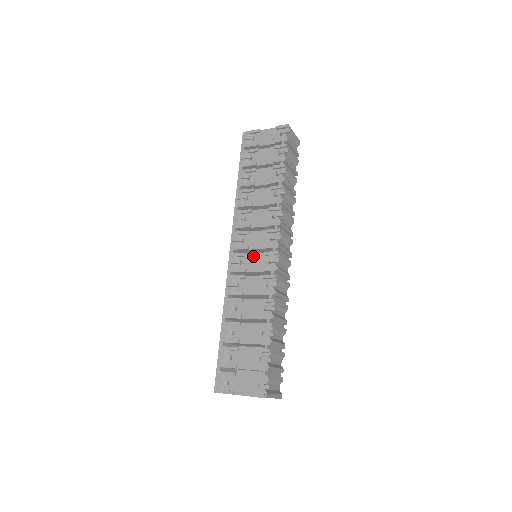
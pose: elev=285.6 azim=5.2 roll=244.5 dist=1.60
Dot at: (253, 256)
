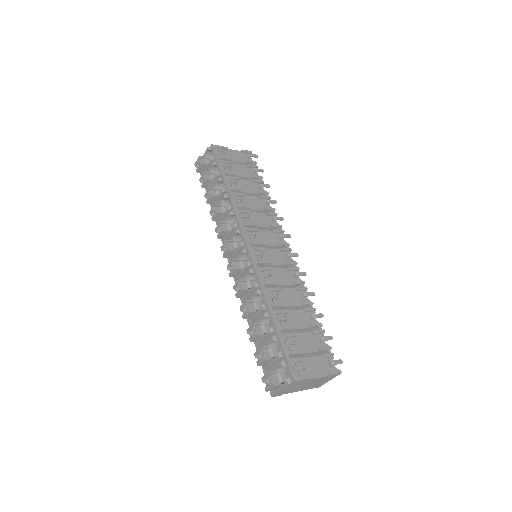
Dot at: (270, 251)
